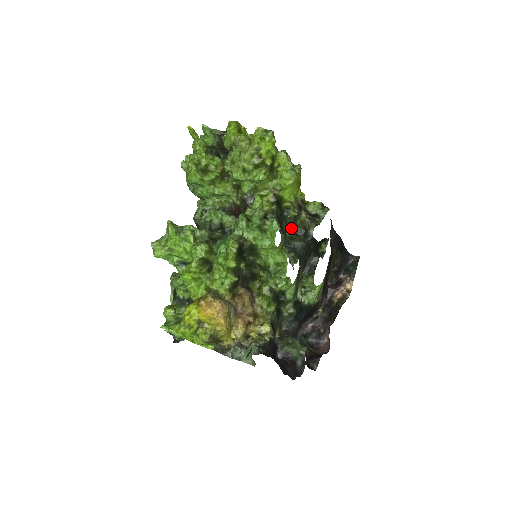
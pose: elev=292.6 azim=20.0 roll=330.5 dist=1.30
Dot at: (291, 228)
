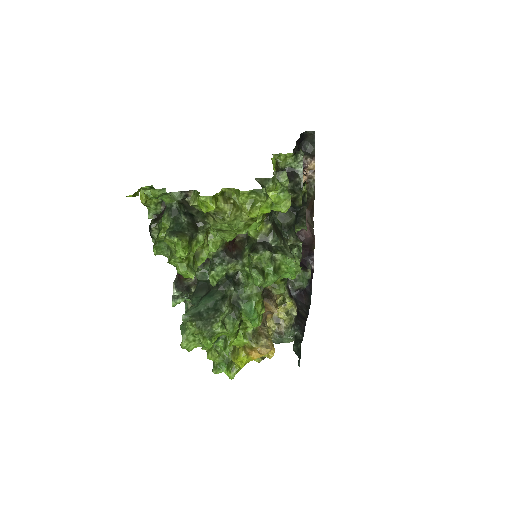
Dot at: occluded
